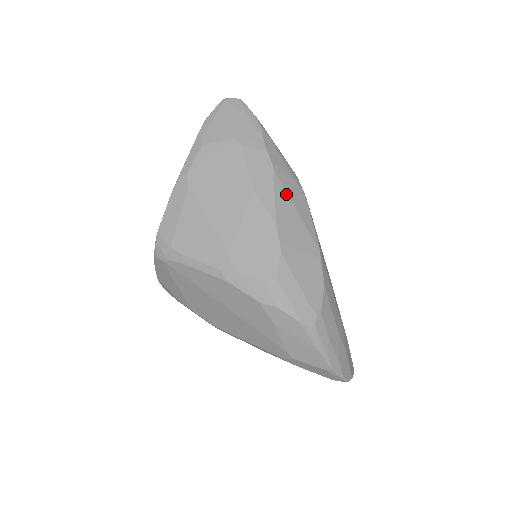
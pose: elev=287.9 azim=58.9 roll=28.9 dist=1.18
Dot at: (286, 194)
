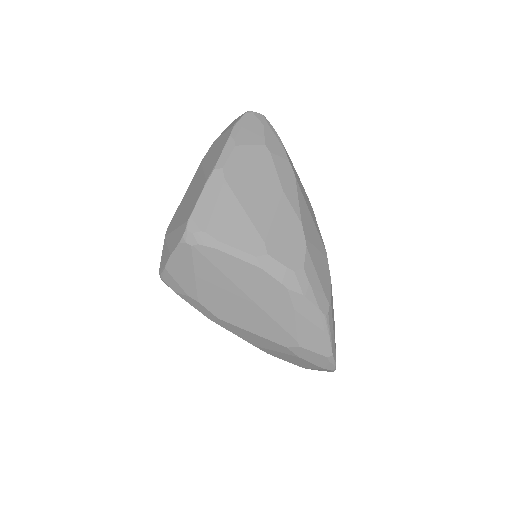
Dot at: (304, 200)
